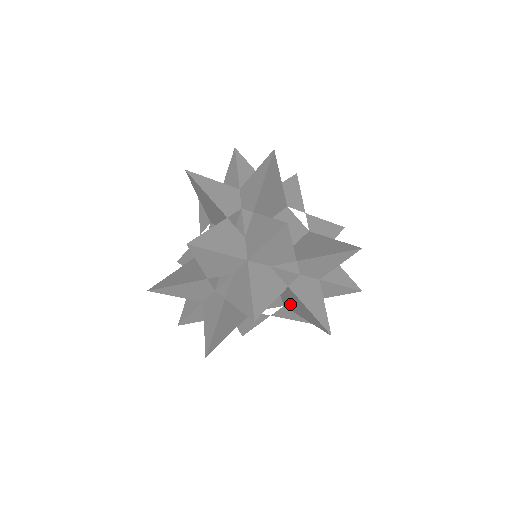
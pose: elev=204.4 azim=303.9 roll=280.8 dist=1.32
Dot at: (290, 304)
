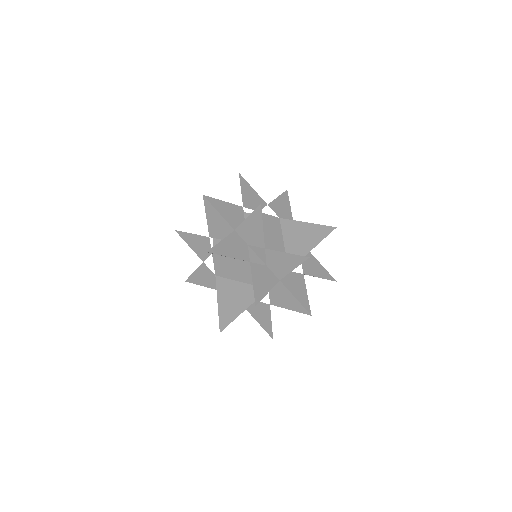
Dot at: occluded
